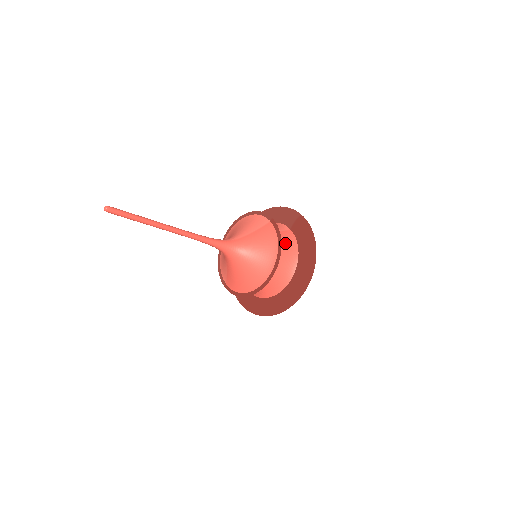
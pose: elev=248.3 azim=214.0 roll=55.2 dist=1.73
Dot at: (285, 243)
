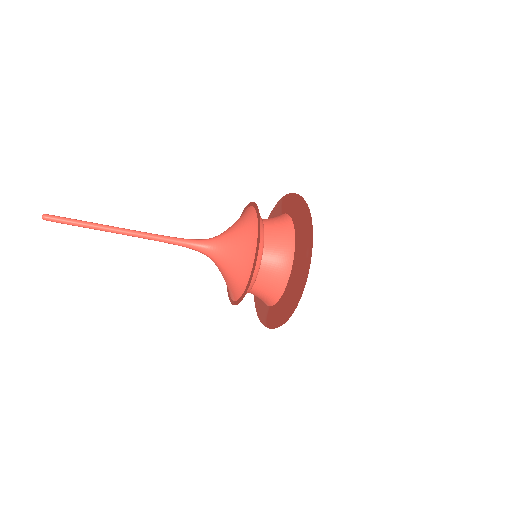
Dot at: (274, 220)
